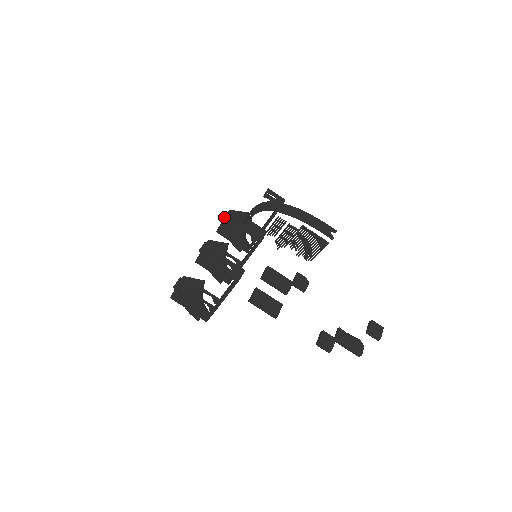
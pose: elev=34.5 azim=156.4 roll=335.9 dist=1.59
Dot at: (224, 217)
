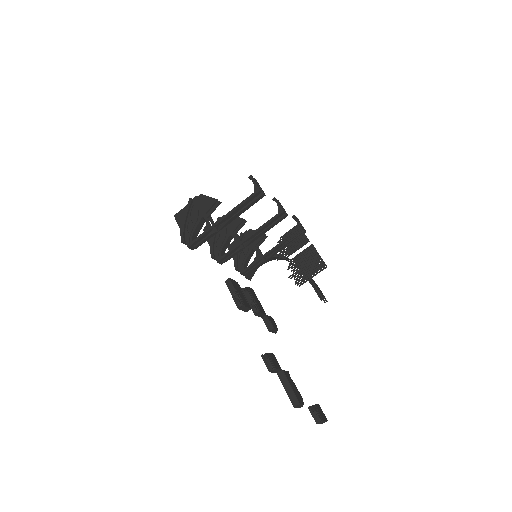
Dot at: (245, 231)
